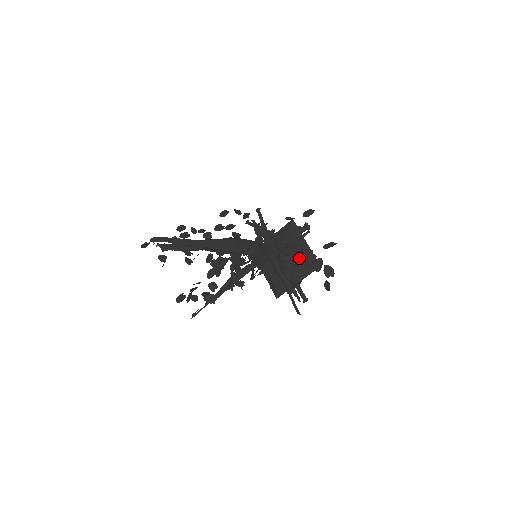
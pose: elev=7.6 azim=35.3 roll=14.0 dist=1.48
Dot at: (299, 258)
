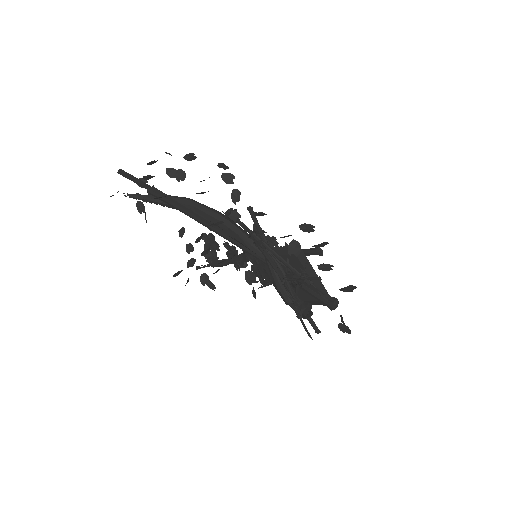
Dot at: (309, 289)
